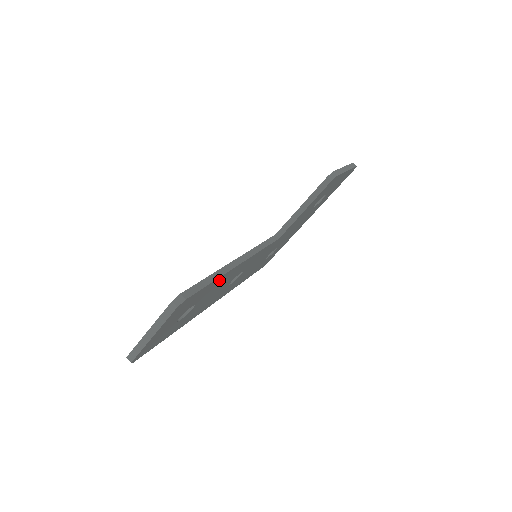
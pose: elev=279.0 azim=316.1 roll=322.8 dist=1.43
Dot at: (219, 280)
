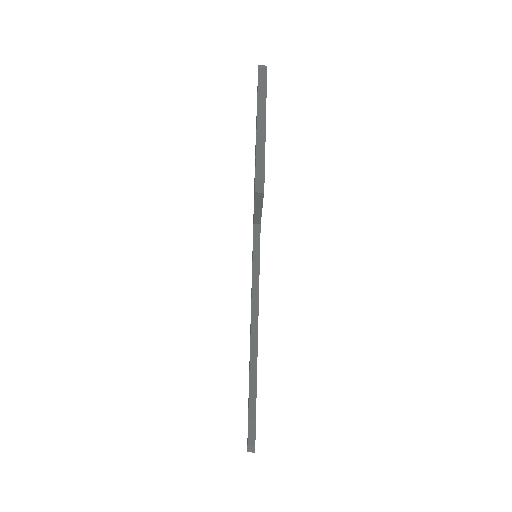
Dot at: occluded
